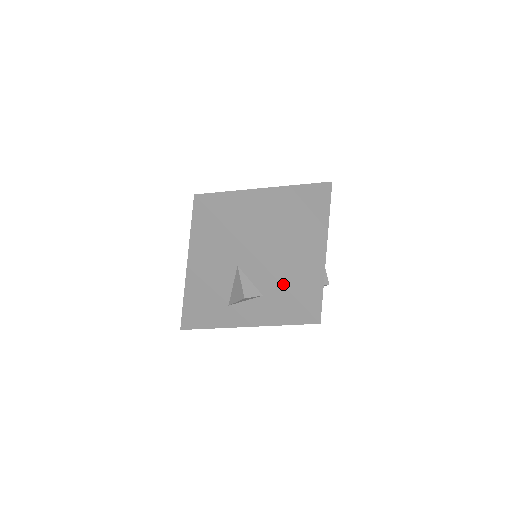
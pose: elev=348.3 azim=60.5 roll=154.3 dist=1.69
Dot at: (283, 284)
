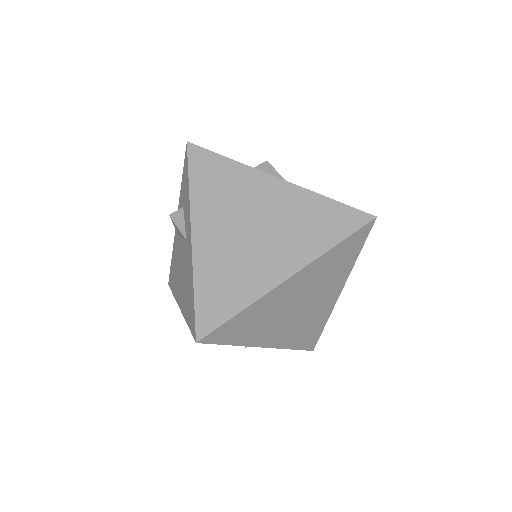
Dot at: (286, 348)
